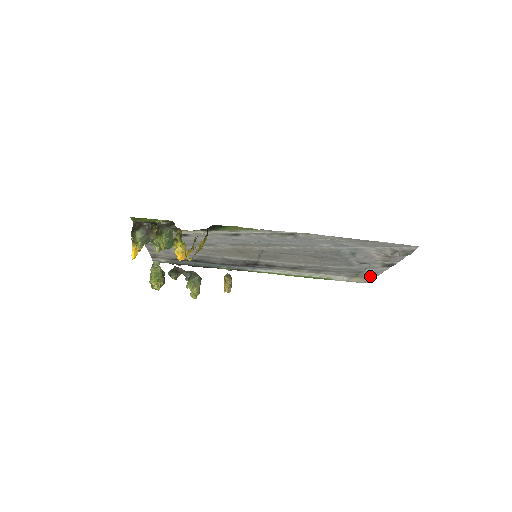
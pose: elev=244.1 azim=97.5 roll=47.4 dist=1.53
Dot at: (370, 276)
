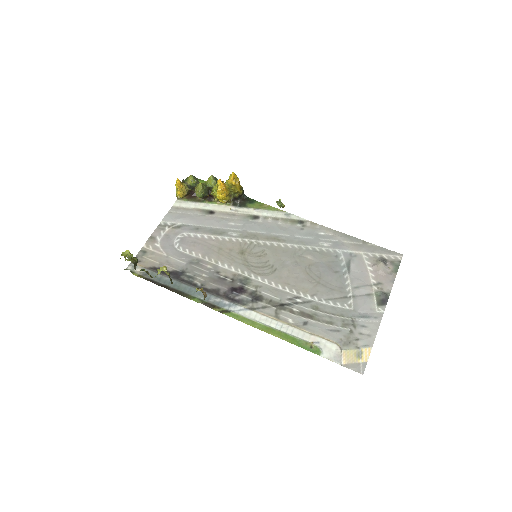
Dot at: (366, 342)
